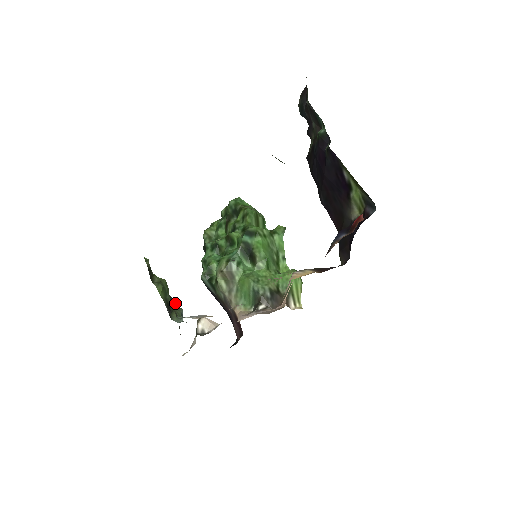
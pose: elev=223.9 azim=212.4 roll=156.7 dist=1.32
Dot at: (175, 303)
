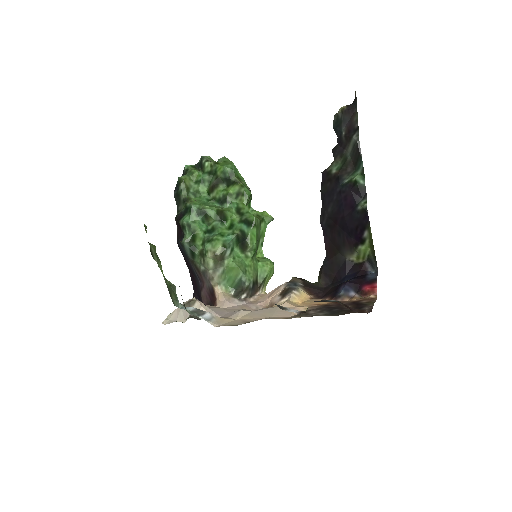
Dot at: occluded
